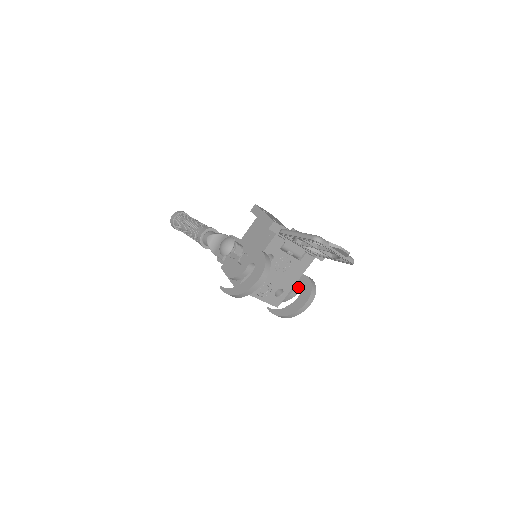
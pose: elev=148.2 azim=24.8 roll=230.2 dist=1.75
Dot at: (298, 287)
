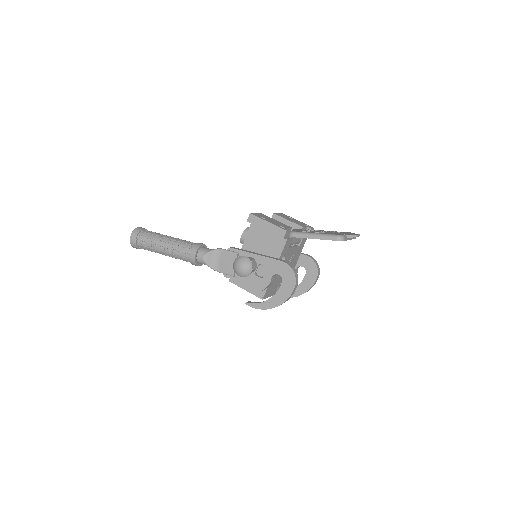
Dot at: (299, 266)
